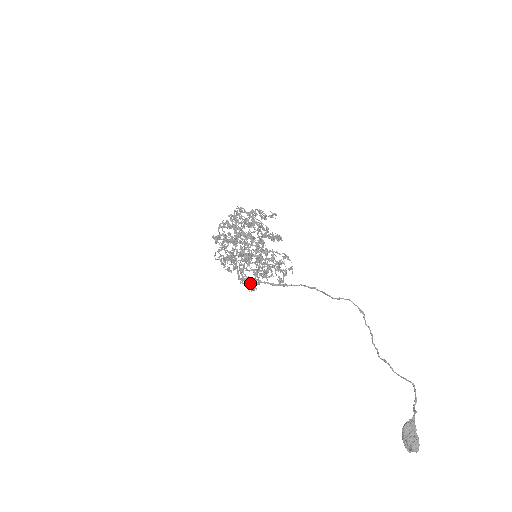
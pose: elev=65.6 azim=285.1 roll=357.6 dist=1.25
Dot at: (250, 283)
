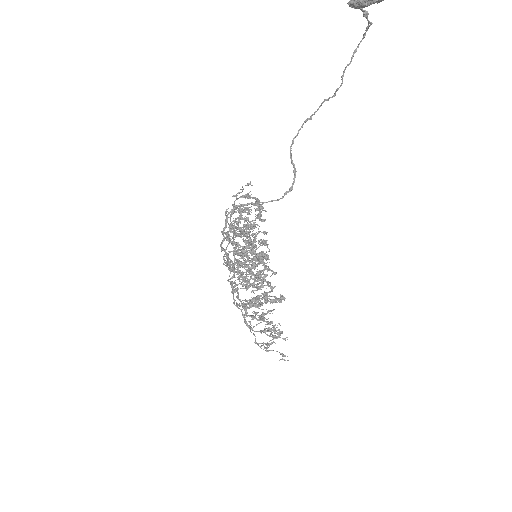
Dot at: occluded
